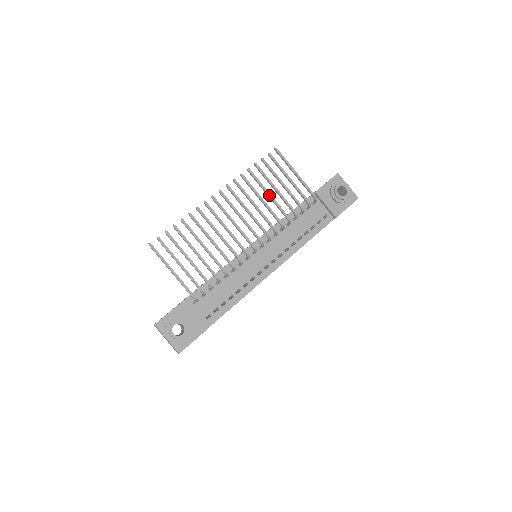
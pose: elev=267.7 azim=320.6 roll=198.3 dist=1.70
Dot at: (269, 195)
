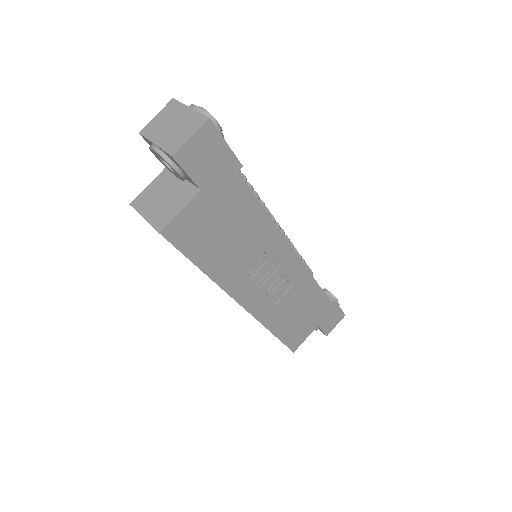
Dot at: occluded
